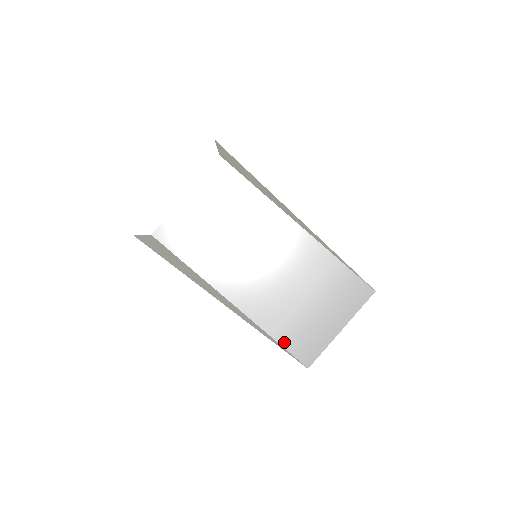
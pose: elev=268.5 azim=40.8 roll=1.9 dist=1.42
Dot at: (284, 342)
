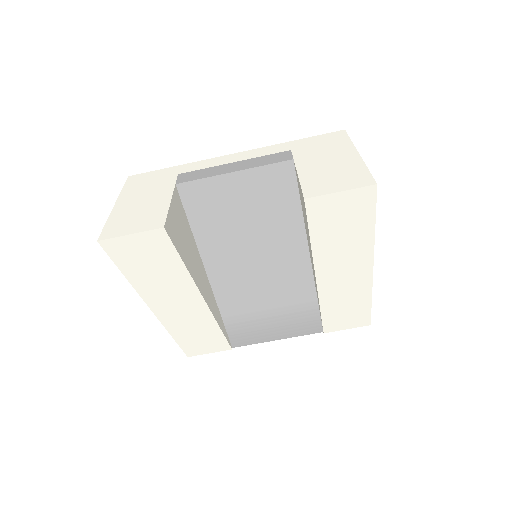
Dot at: (228, 324)
